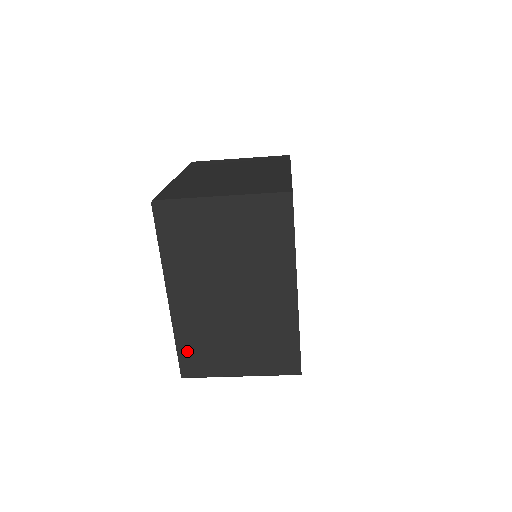
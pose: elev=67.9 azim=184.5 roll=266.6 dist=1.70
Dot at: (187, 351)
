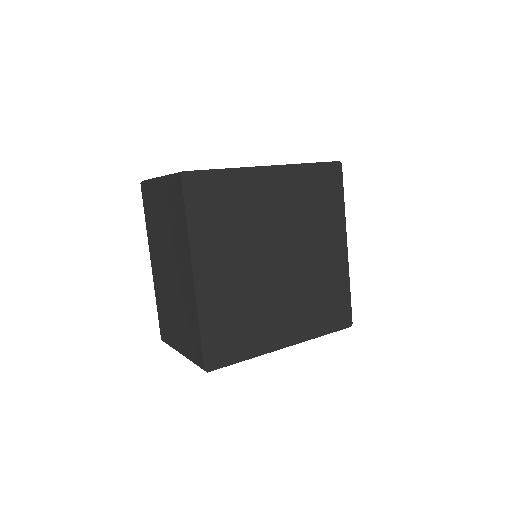
Dot at: (161, 315)
